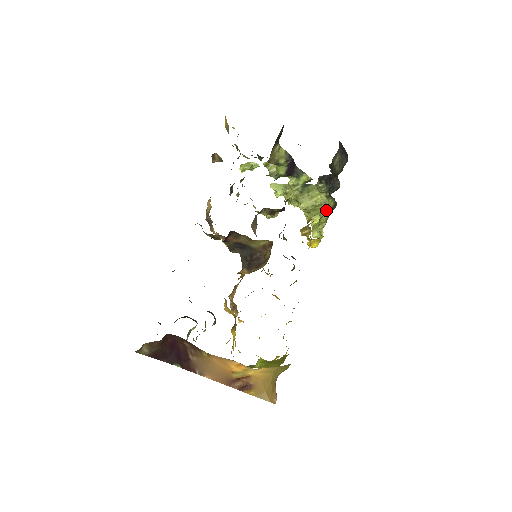
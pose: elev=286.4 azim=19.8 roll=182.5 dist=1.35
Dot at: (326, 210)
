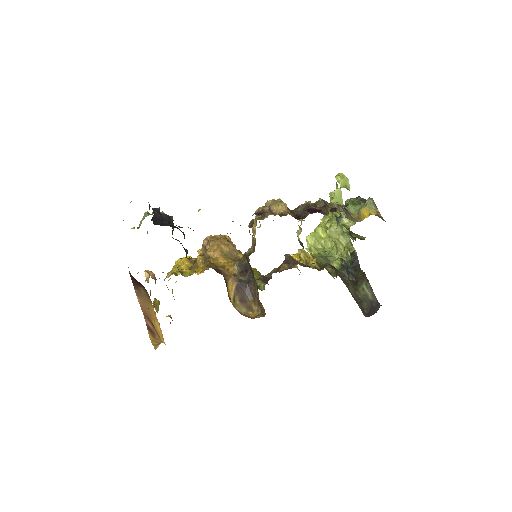
Dot at: (332, 251)
